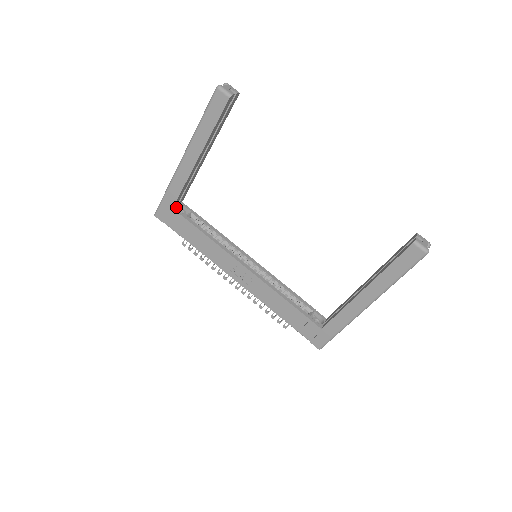
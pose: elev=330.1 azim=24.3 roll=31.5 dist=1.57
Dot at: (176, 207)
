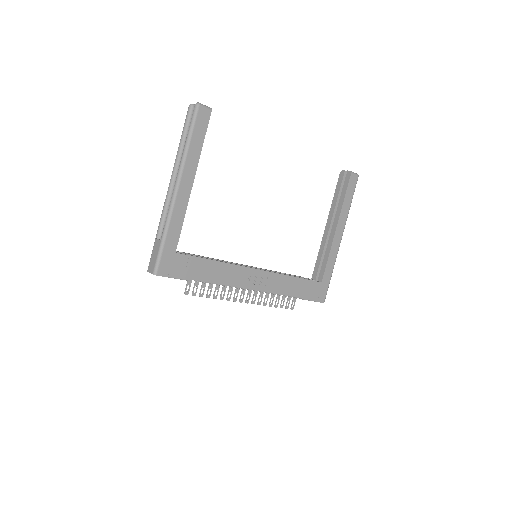
Dot at: (174, 252)
